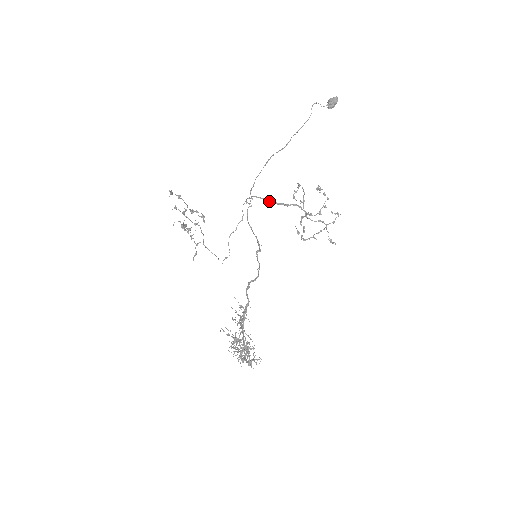
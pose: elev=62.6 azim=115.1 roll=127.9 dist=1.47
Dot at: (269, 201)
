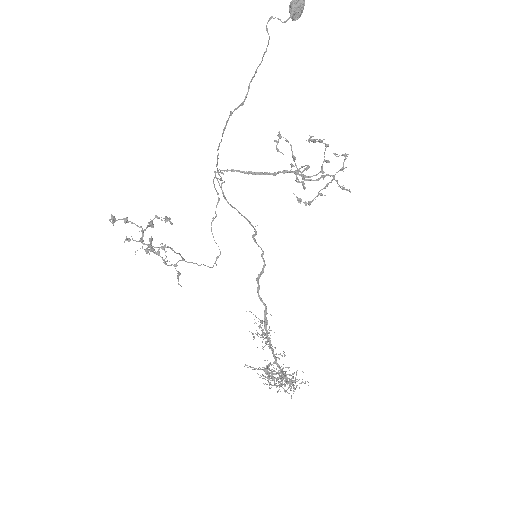
Dot at: (247, 173)
